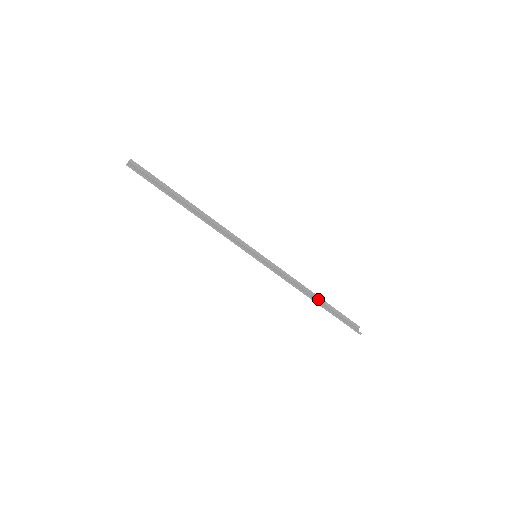
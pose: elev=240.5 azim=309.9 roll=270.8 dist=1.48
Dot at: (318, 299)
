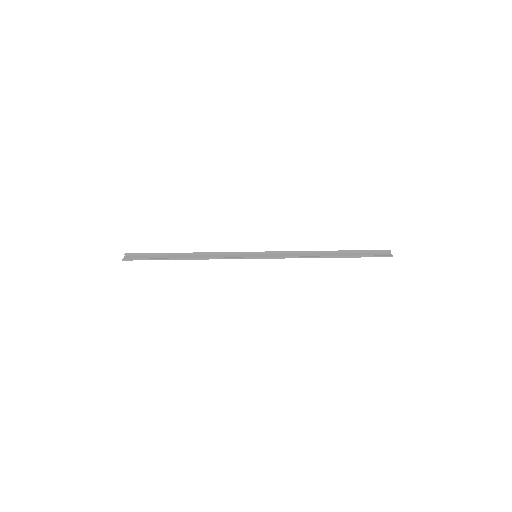
Dot at: (334, 253)
